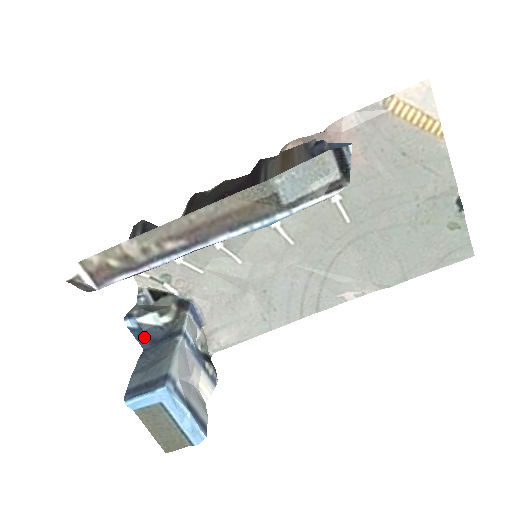
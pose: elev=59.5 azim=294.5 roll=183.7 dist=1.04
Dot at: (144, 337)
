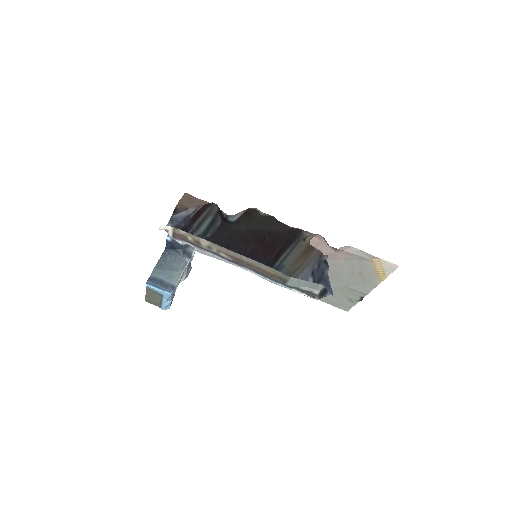
Dot at: (170, 245)
